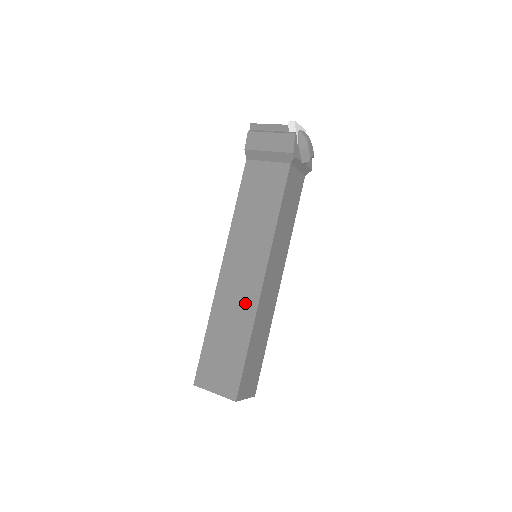
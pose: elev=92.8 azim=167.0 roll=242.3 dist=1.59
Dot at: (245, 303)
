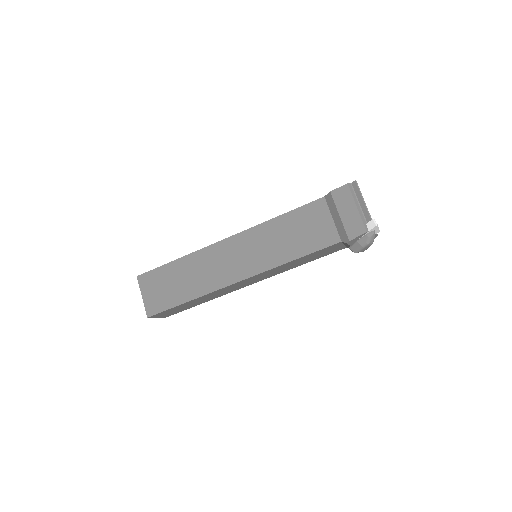
Dot at: (214, 278)
